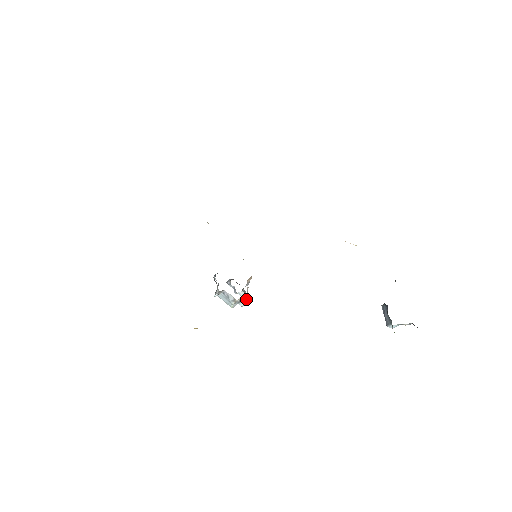
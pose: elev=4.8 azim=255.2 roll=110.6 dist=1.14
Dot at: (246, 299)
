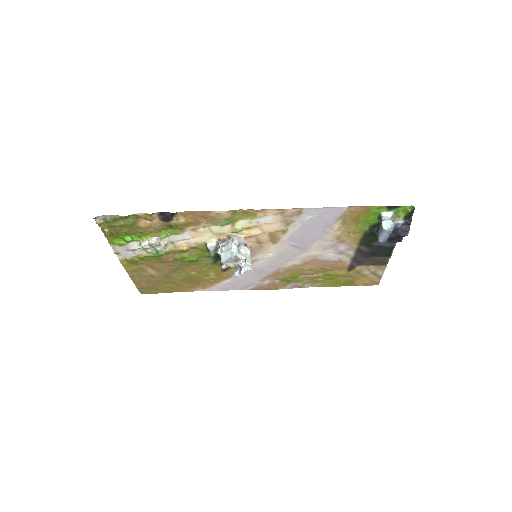
Dot at: (243, 240)
